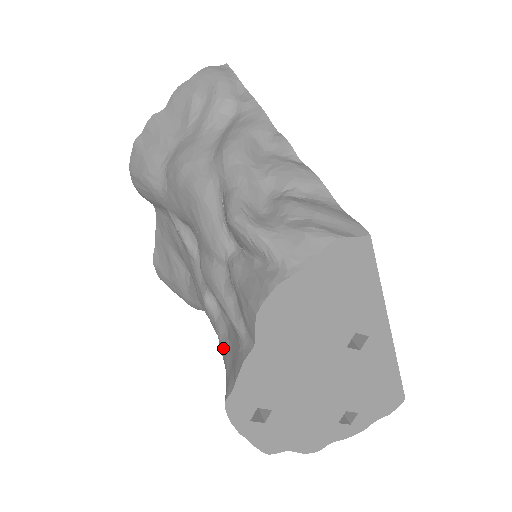
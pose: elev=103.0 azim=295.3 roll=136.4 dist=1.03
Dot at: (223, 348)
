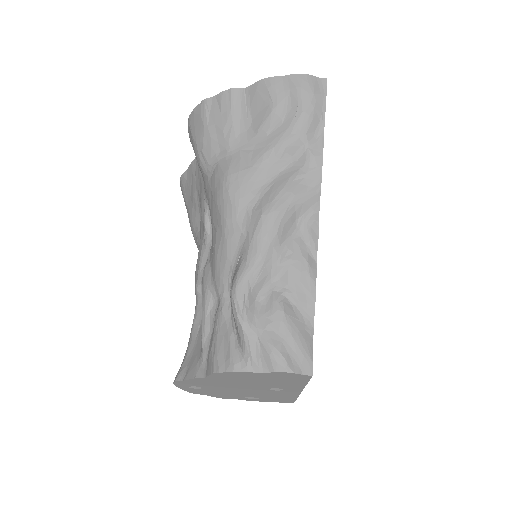
Dot at: (192, 333)
